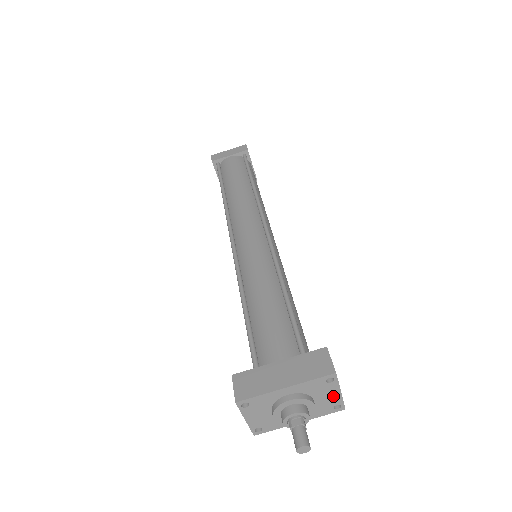
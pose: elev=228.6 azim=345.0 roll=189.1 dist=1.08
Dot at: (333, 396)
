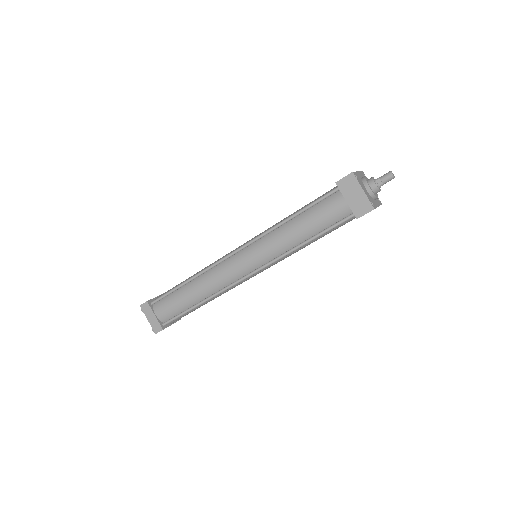
Dot at: occluded
